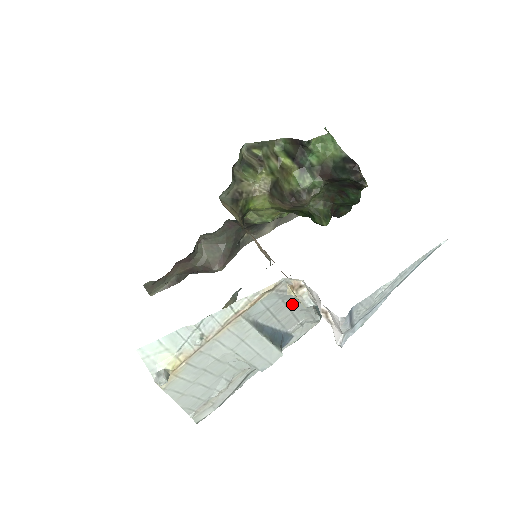
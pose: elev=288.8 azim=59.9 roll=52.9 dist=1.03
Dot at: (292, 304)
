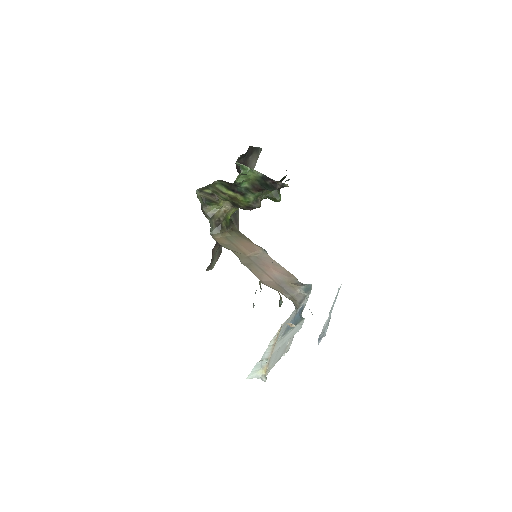
Dot at: (293, 311)
